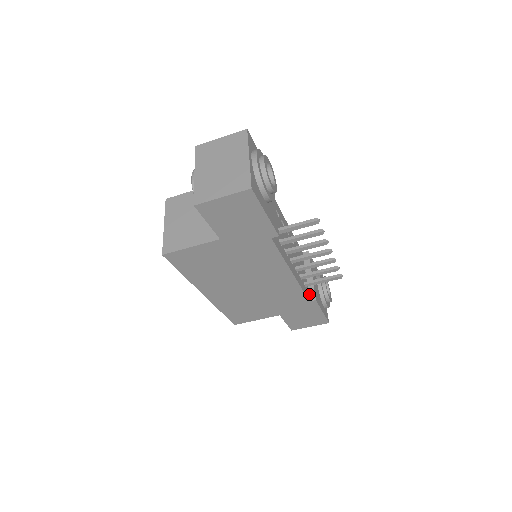
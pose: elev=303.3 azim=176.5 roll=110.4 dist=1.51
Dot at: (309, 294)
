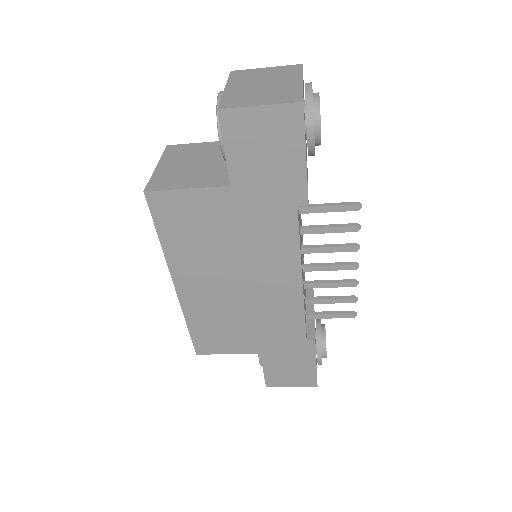
Dot at: (307, 331)
